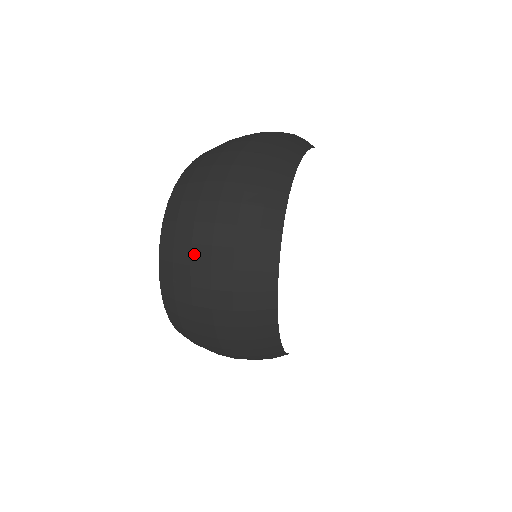
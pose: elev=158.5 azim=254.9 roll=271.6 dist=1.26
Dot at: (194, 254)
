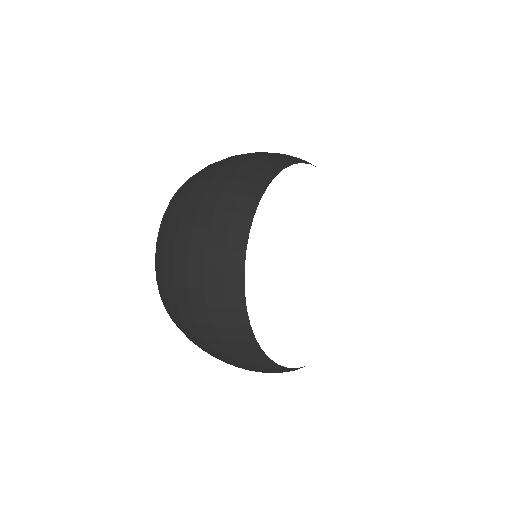
Dot at: (190, 199)
